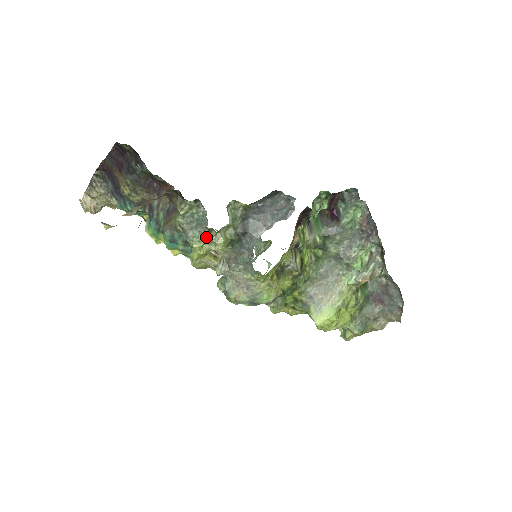
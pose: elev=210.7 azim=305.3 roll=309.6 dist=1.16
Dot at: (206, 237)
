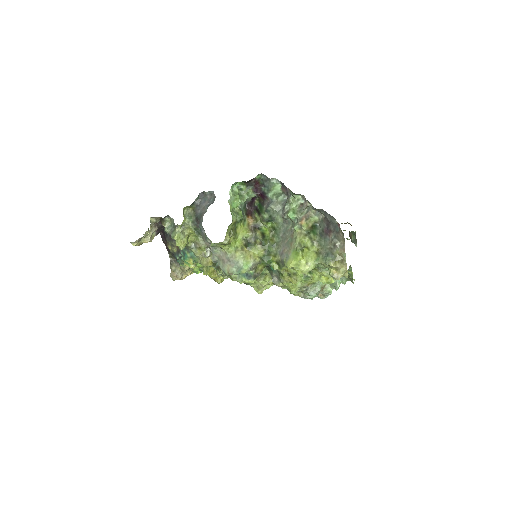
Dot at: (177, 231)
